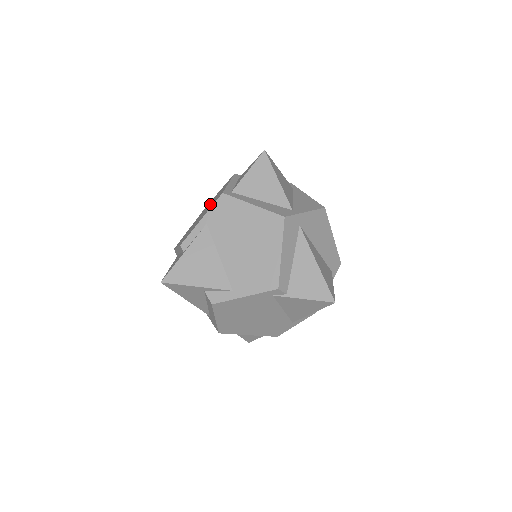
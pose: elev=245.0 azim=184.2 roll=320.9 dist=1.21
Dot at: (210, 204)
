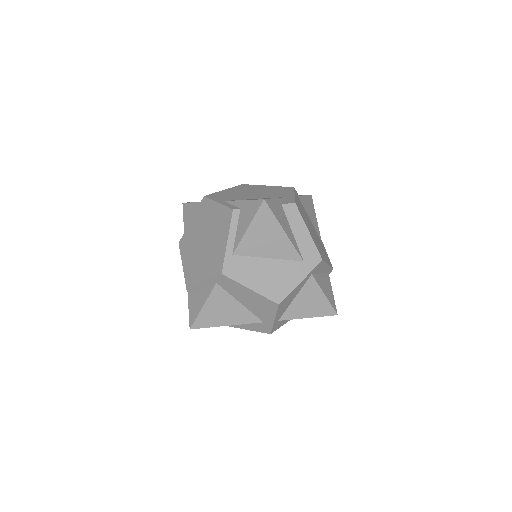
Dot at: (198, 239)
